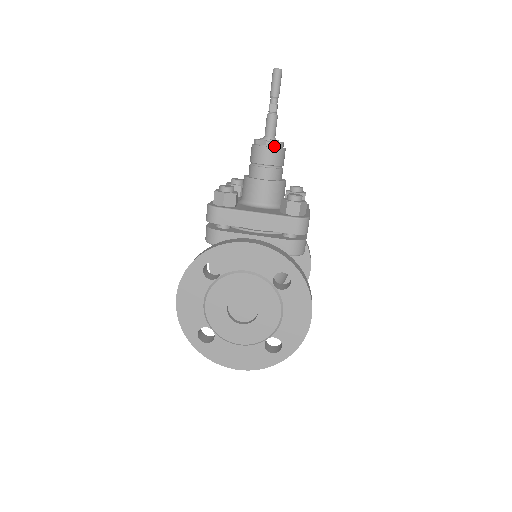
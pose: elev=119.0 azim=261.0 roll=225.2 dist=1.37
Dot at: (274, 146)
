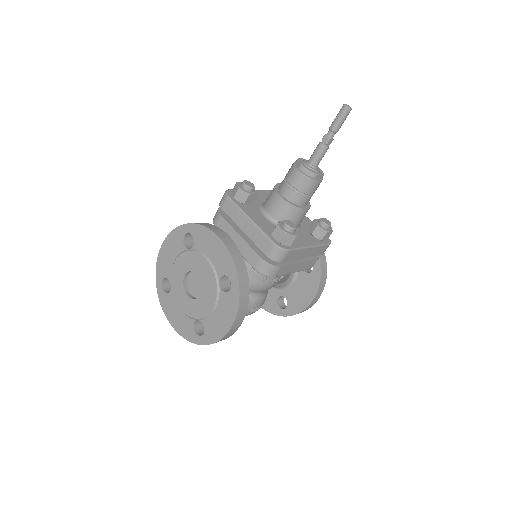
Dot at: (306, 173)
